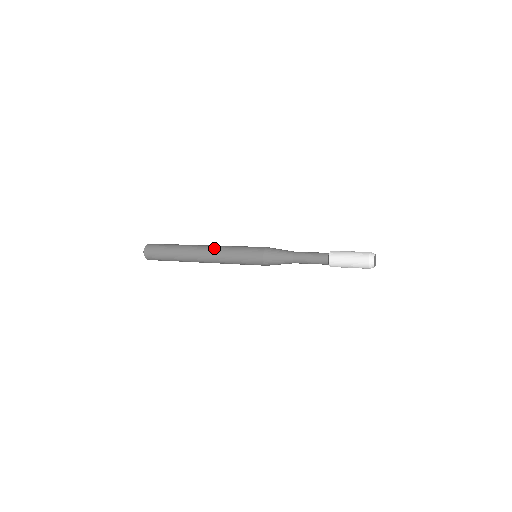
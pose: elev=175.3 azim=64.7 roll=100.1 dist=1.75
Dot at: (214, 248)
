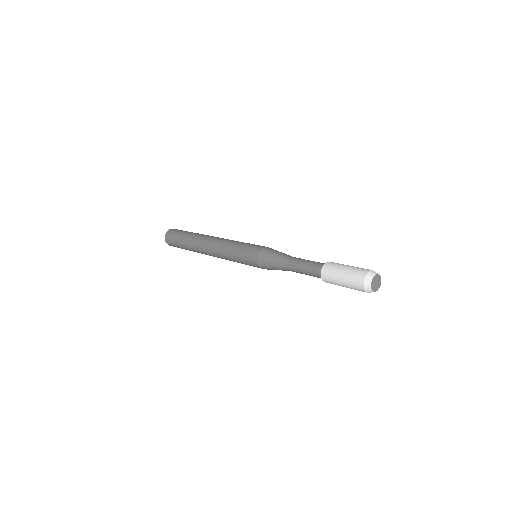
Dot at: (218, 241)
